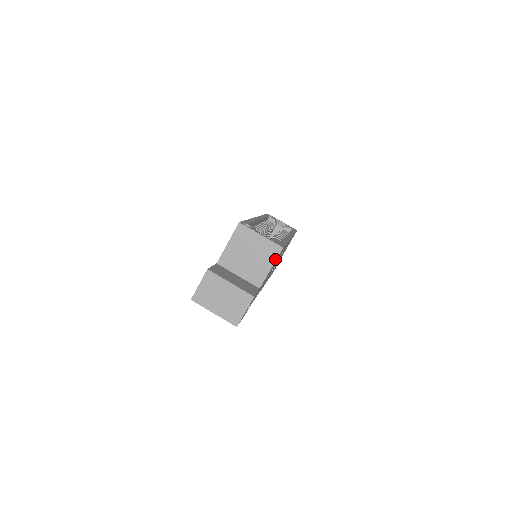
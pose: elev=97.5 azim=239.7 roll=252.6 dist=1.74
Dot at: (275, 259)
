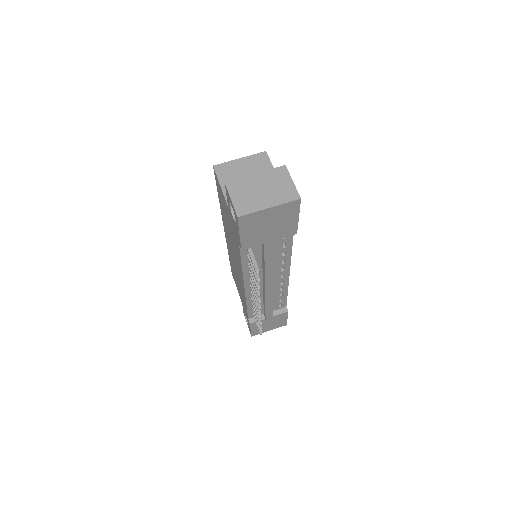
Dot at: (270, 163)
